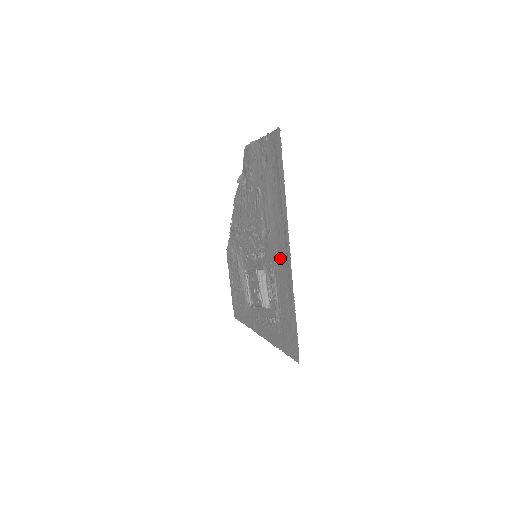
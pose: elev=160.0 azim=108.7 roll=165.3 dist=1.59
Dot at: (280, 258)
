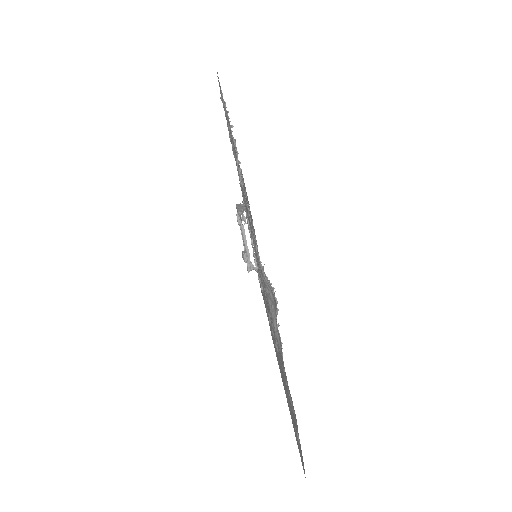
Dot at: occluded
